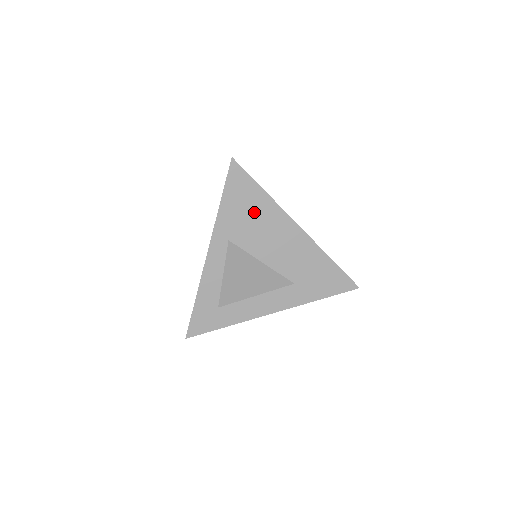
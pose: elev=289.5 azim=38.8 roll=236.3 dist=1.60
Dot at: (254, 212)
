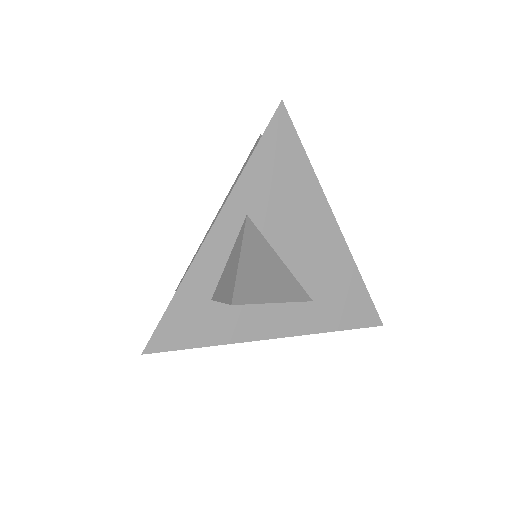
Dot at: (289, 185)
